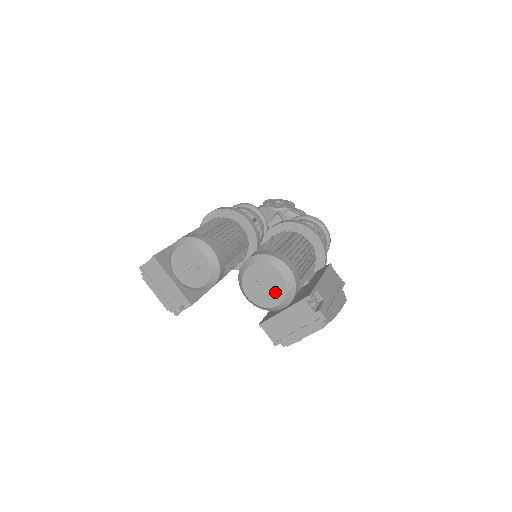
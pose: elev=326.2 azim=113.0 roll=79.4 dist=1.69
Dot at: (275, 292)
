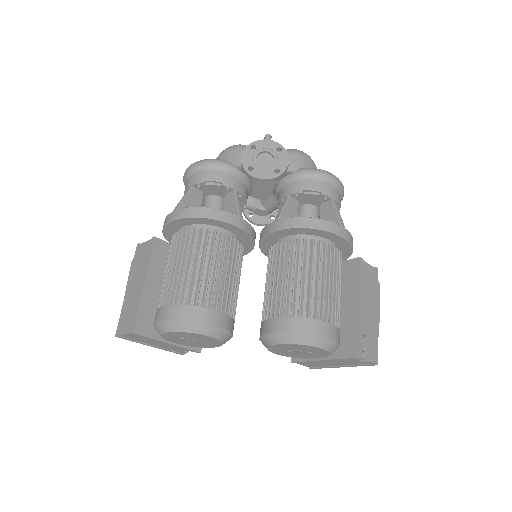
Dot at: (313, 354)
